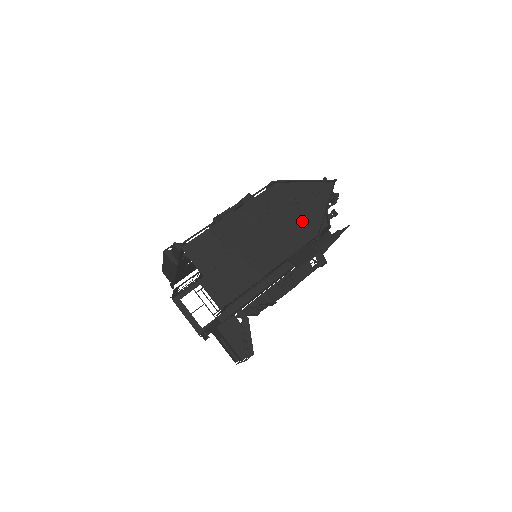
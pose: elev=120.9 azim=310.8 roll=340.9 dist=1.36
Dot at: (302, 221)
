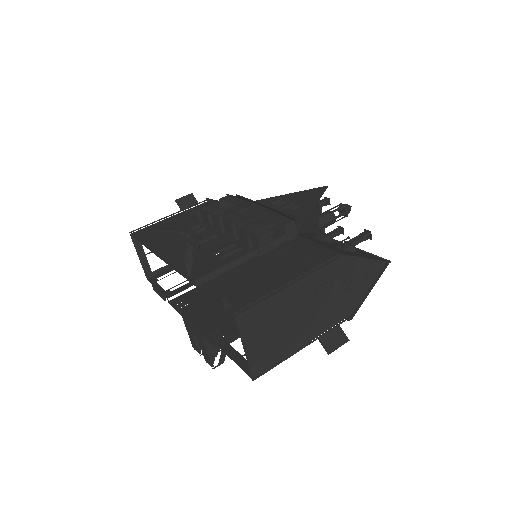
Dot at: (346, 300)
